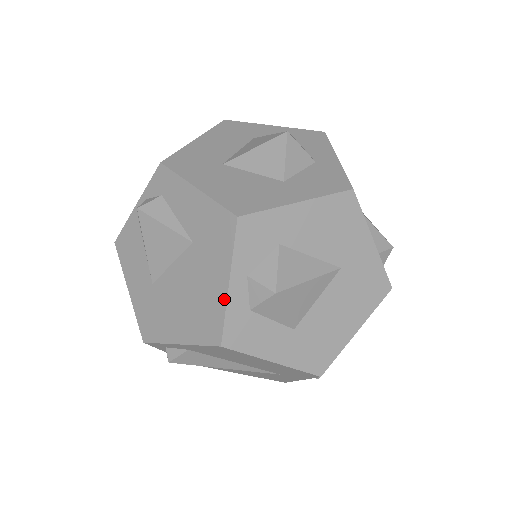
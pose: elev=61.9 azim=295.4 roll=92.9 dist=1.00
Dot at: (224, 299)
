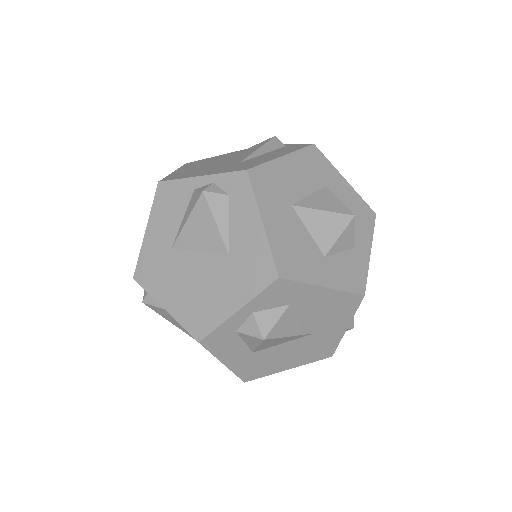
Dot at: (225, 317)
